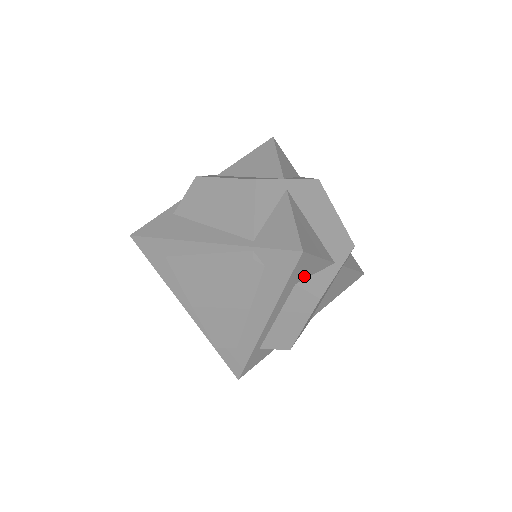
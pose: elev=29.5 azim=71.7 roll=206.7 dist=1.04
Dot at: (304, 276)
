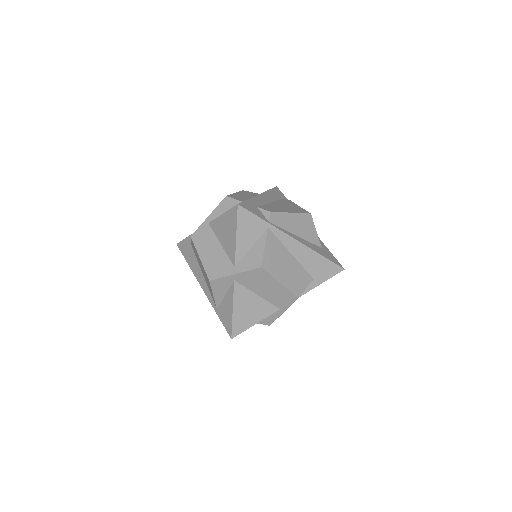
Dot at: occluded
